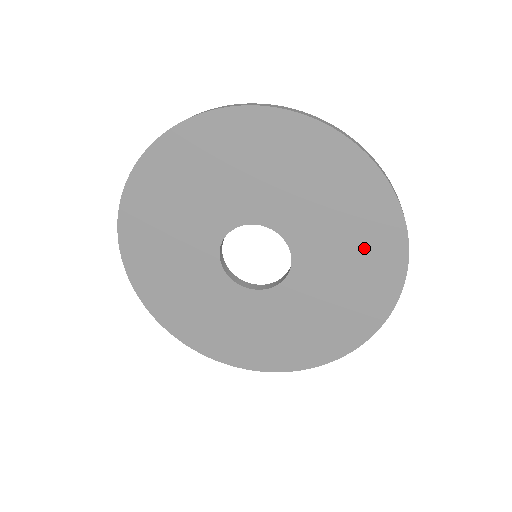
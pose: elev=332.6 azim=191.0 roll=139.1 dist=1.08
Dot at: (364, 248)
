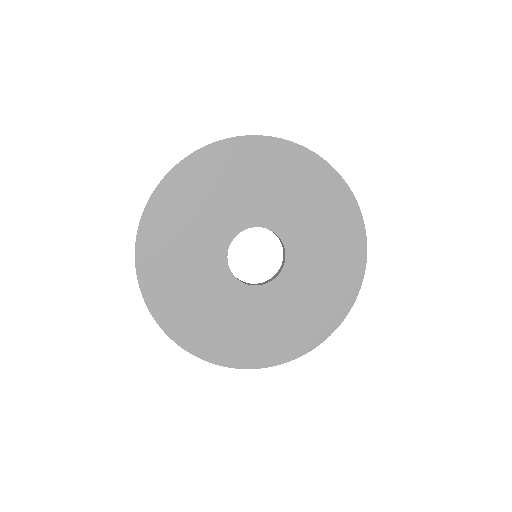
Dot at: (334, 278)
